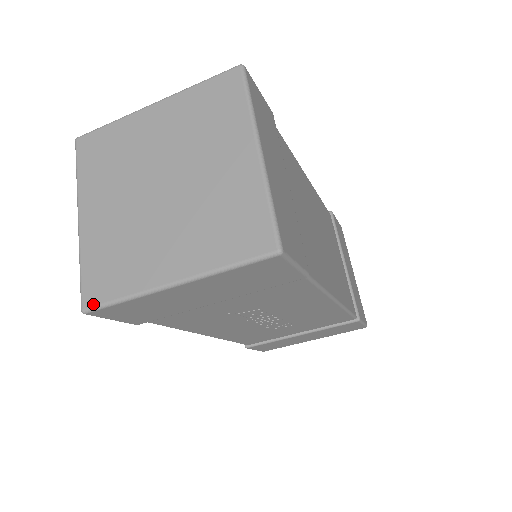
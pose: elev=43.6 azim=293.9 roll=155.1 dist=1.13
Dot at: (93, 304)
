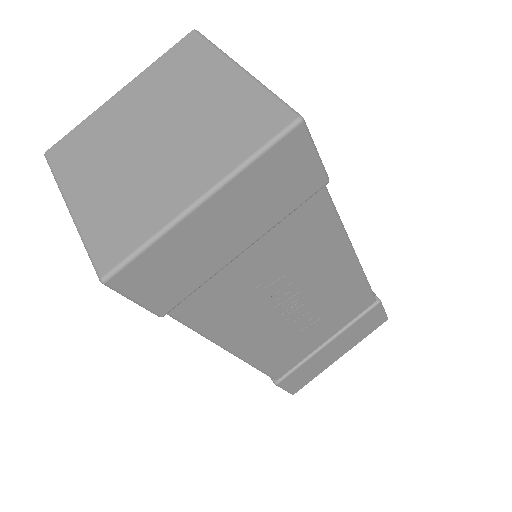
Dot at: (113, 265)
